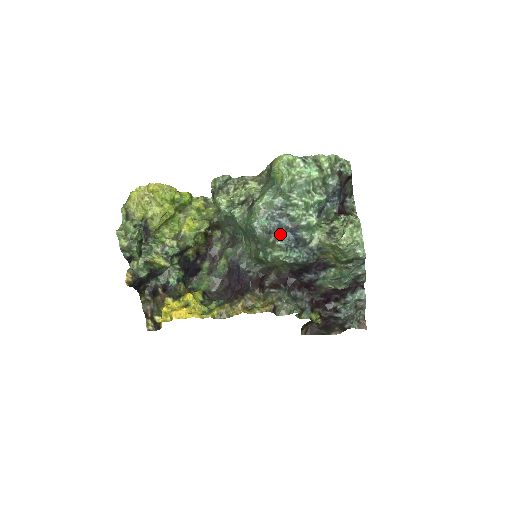
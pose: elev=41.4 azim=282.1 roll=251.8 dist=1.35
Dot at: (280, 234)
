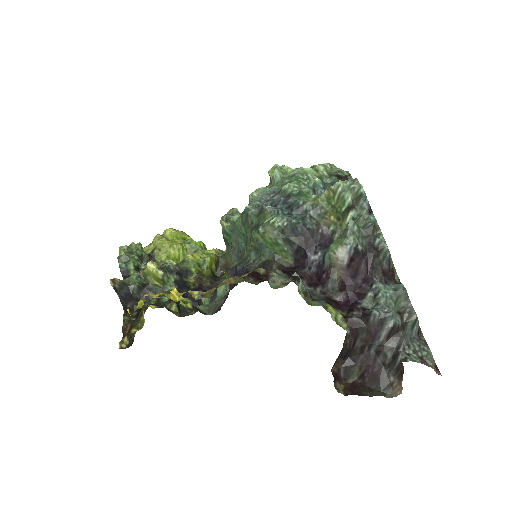
Dot at: occluded
